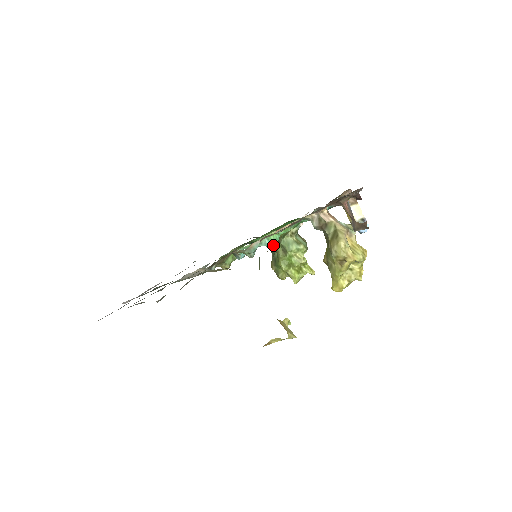
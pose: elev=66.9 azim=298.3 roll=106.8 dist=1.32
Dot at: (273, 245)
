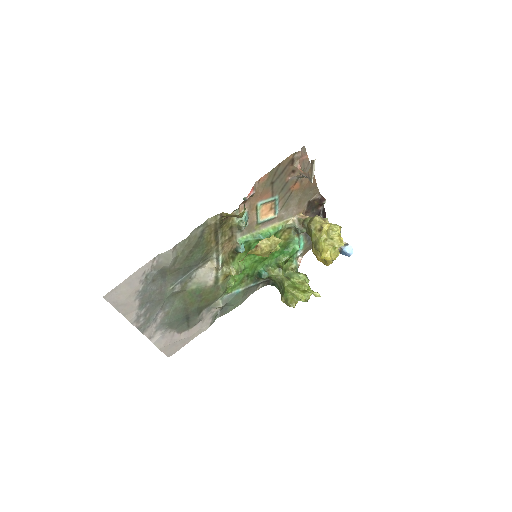
Dot at: (276, 273)
